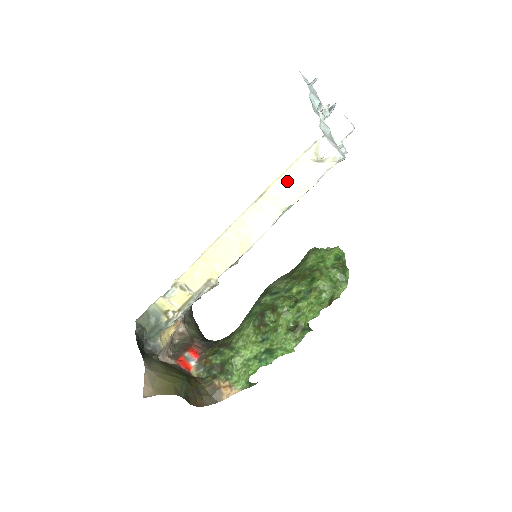
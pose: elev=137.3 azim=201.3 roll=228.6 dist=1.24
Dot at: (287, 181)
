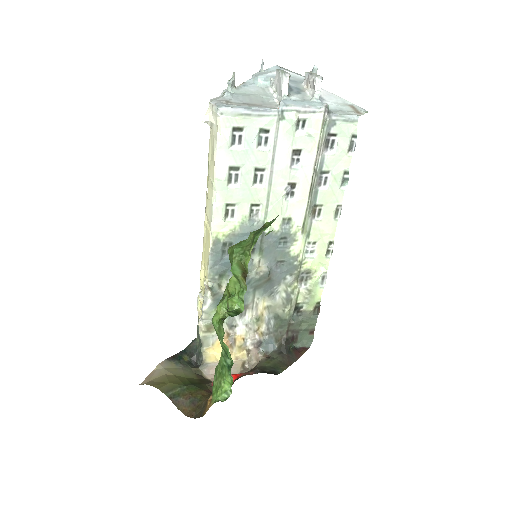
Dot at: (211, 160)
